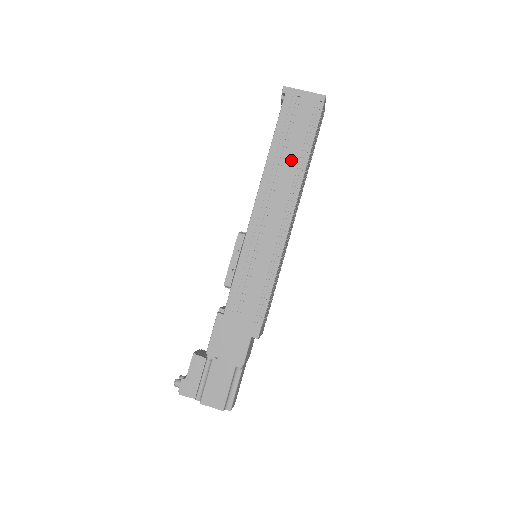
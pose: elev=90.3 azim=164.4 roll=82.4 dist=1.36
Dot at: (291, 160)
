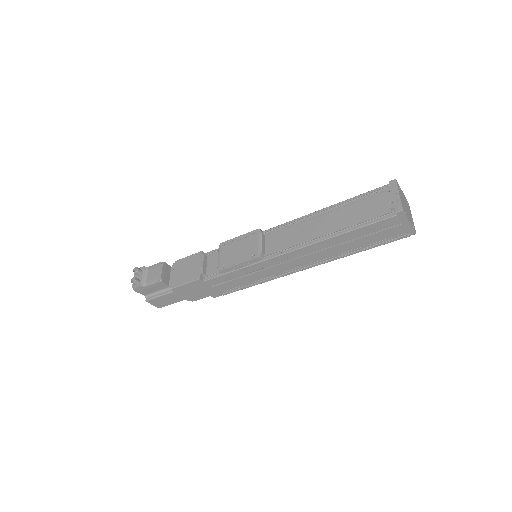
Dot at: (344, 248)
